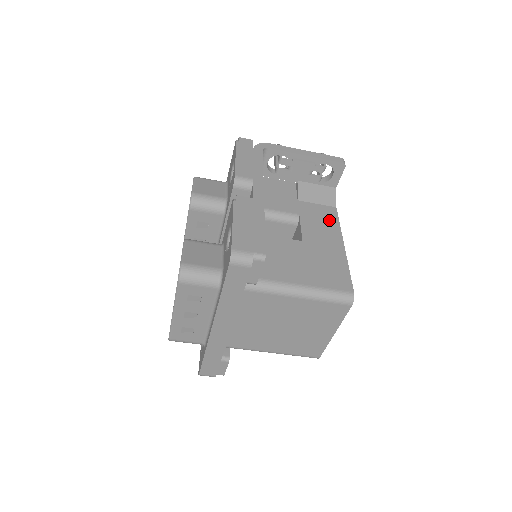
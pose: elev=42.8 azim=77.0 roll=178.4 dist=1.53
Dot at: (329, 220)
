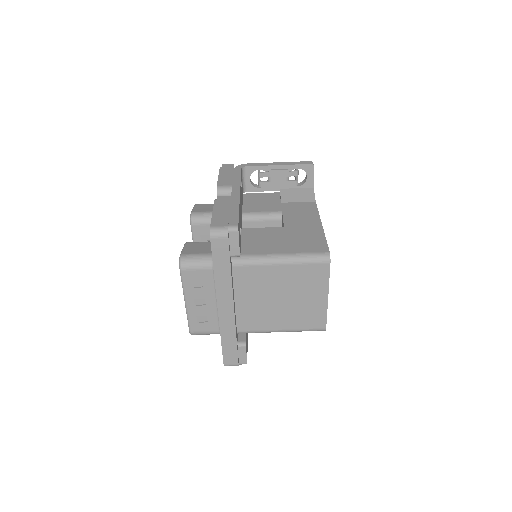
Dot at: (309, 210)
